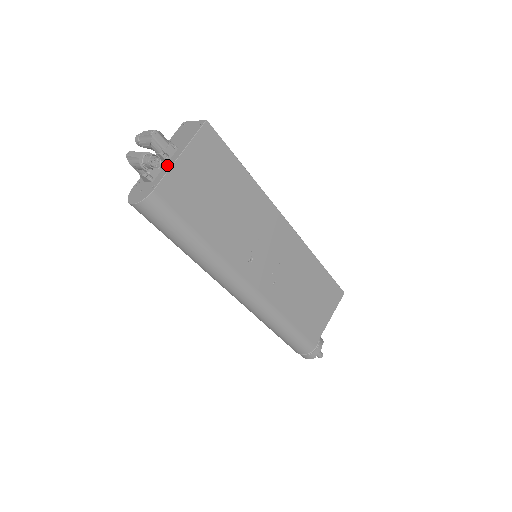
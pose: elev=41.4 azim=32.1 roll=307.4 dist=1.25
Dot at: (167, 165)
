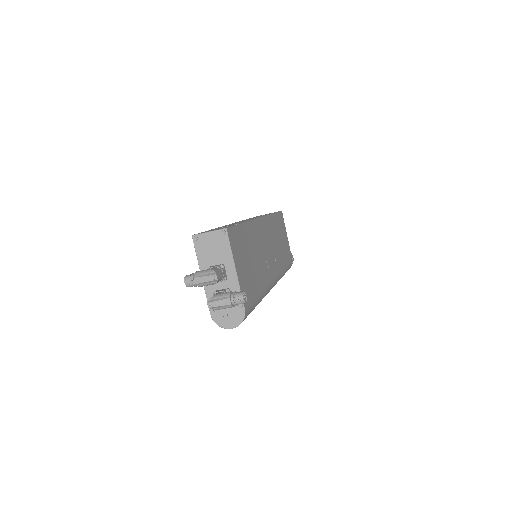
Dot at: (232, 284)
